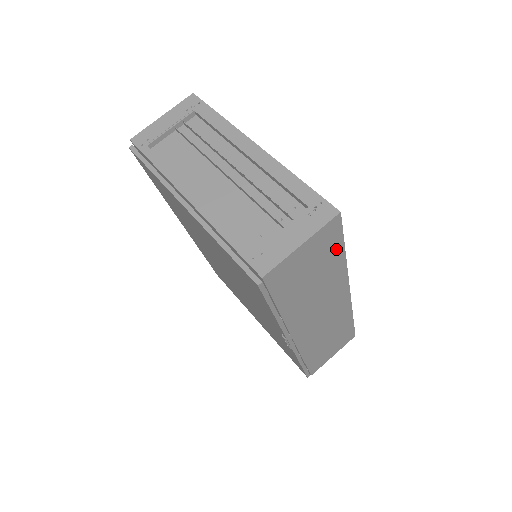
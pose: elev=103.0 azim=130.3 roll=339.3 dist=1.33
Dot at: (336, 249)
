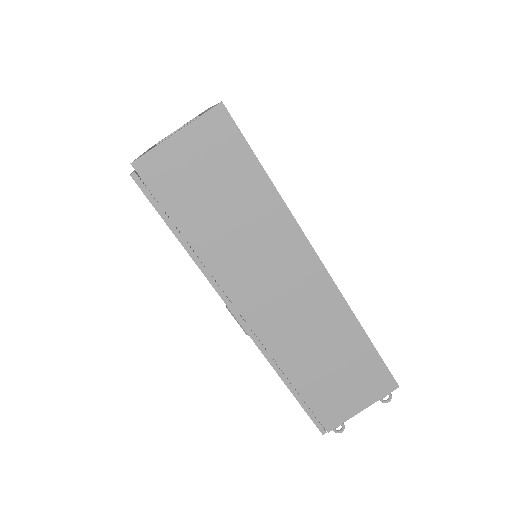
Dot at: (246, 164)
